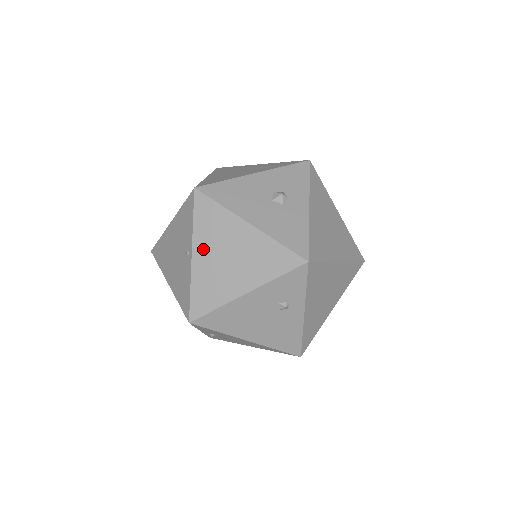
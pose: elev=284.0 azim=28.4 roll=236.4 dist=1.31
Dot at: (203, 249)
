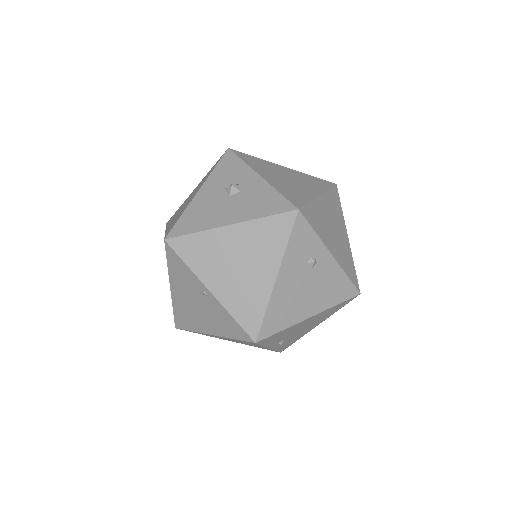
Dot at: (213, 278)
